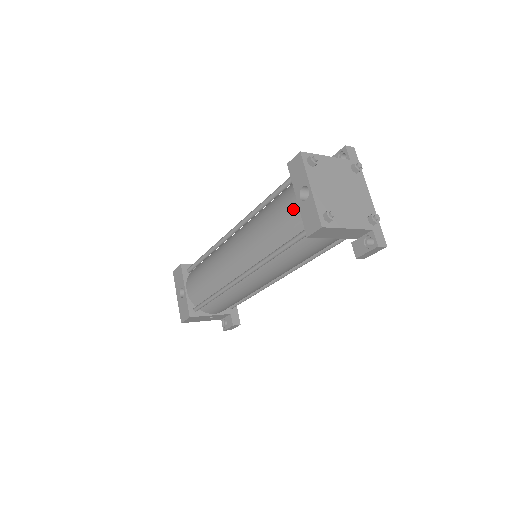
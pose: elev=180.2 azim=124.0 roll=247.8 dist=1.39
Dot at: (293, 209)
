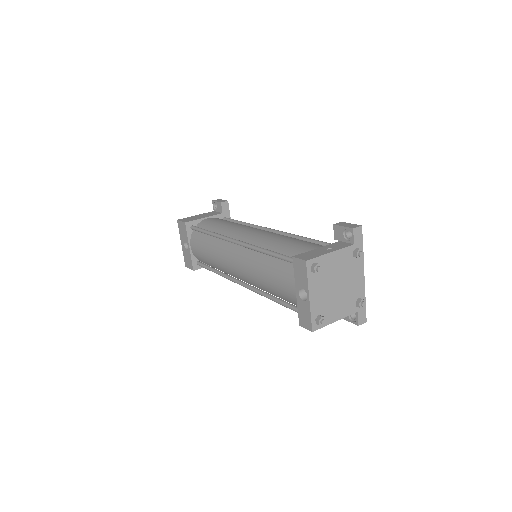
Dot at: (292, 292)
